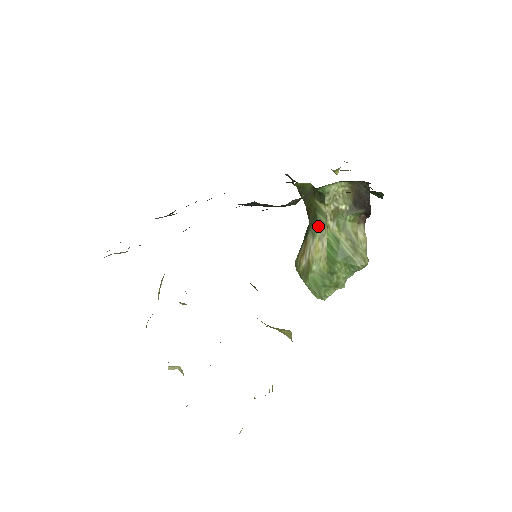
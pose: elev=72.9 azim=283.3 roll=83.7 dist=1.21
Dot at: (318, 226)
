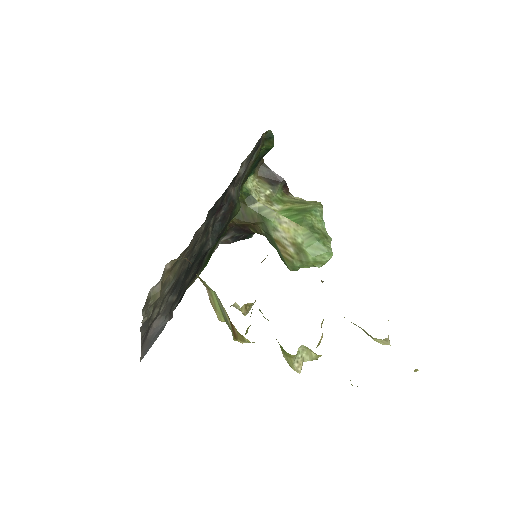
Dot at: (270, 219)
